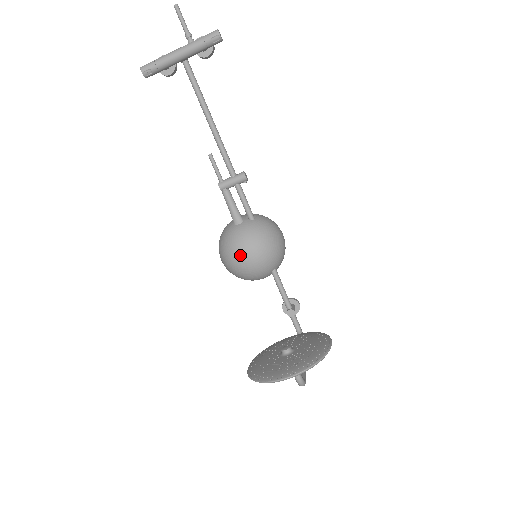
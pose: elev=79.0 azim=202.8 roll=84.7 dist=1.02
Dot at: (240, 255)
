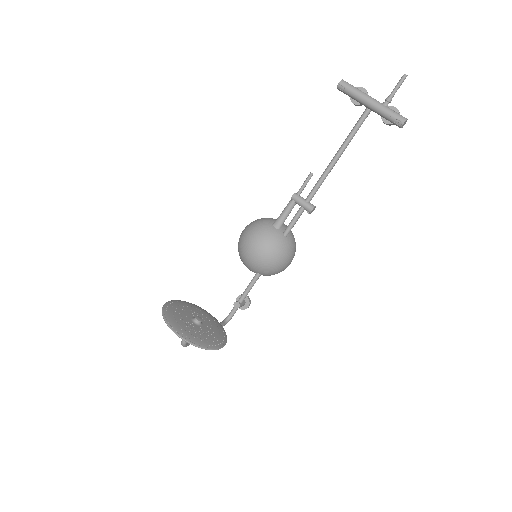
Dot at: (252, 243)
